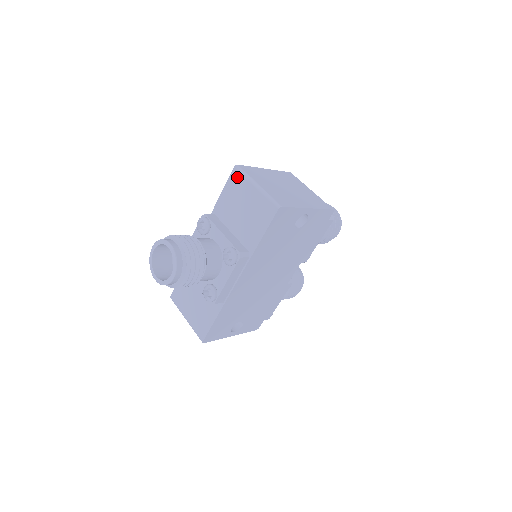
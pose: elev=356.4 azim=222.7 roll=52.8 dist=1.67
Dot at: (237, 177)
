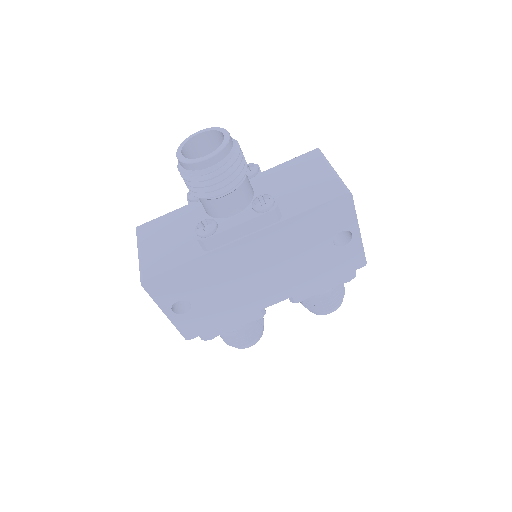
Dot at: (314, 156)
